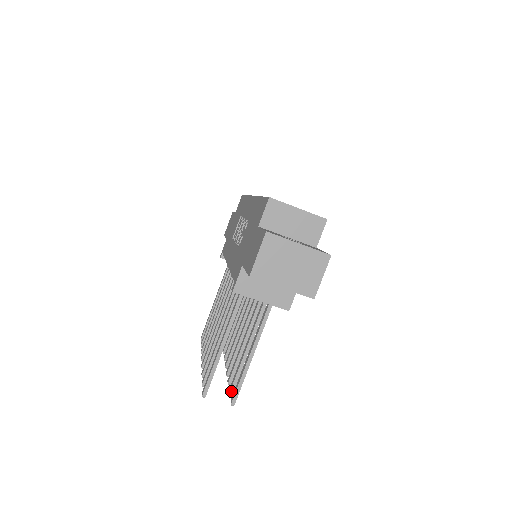
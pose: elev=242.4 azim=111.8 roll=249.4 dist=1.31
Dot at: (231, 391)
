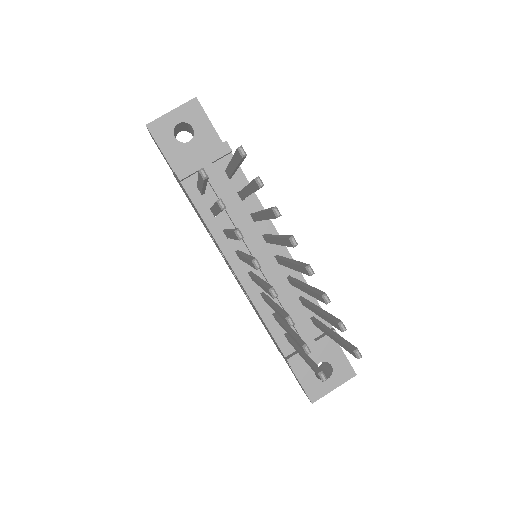
Dot at: (255, 179)
